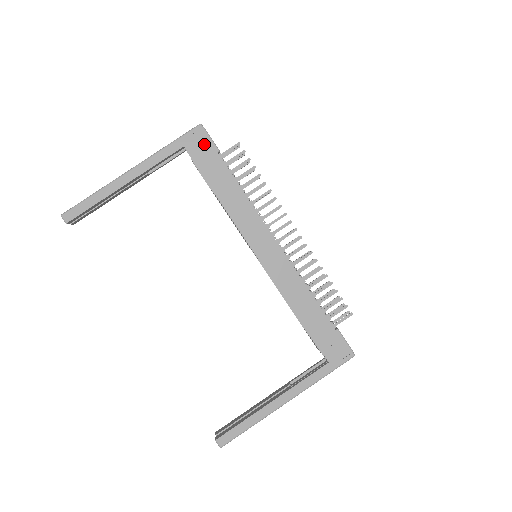
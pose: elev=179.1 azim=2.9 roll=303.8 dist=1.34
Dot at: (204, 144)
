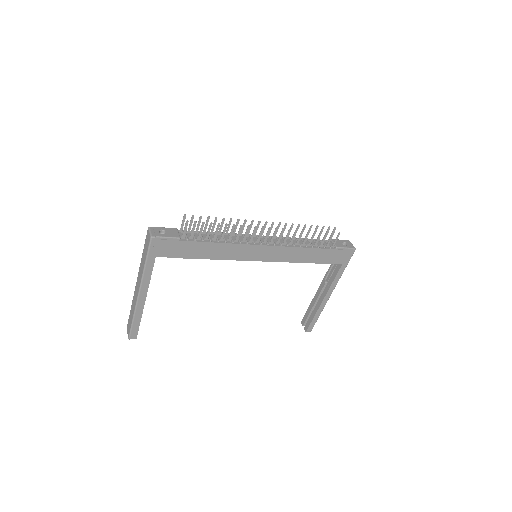
Dot at: (167, 245)
